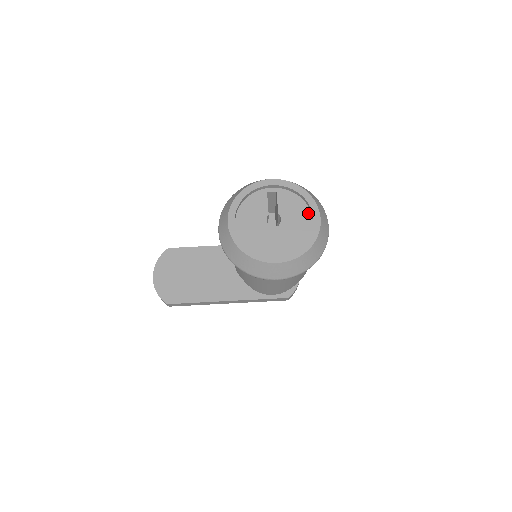
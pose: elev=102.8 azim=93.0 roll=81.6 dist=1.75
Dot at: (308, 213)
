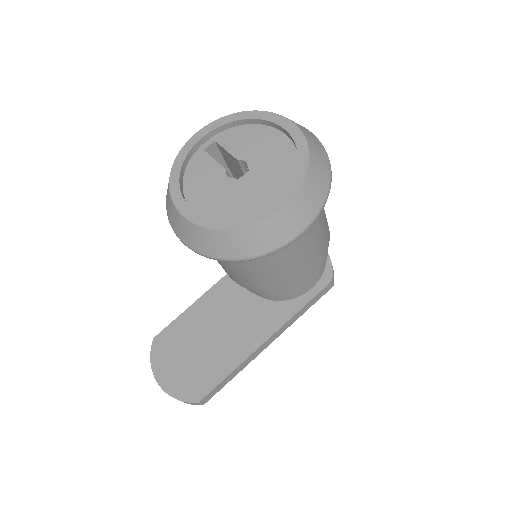
Dot at: (272, 131)
